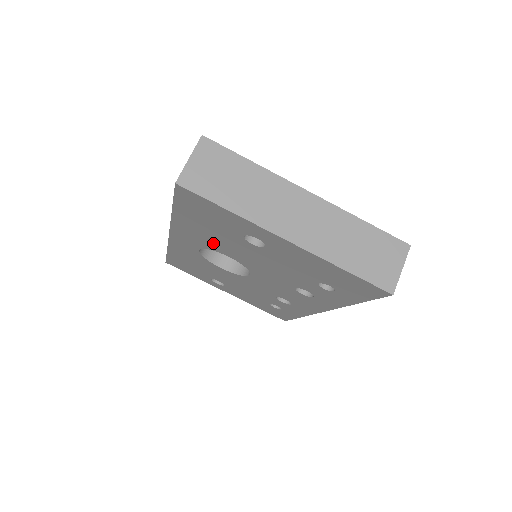
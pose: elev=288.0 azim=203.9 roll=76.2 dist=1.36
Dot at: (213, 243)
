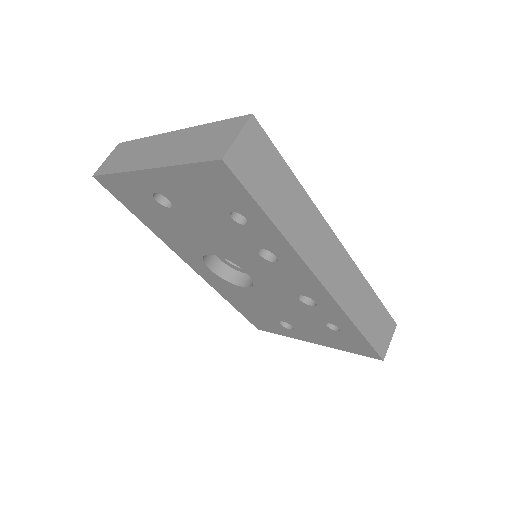
Dot at: (187, 242)
